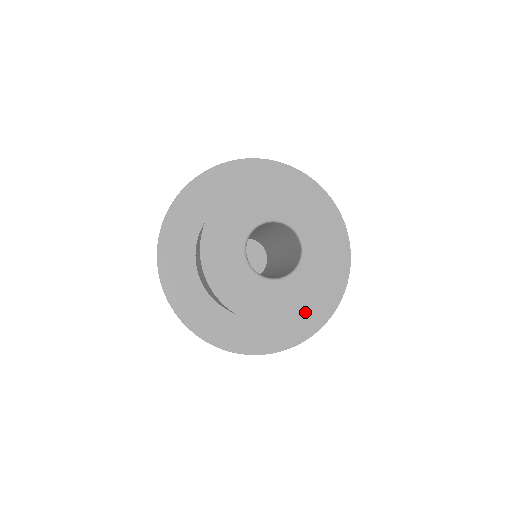
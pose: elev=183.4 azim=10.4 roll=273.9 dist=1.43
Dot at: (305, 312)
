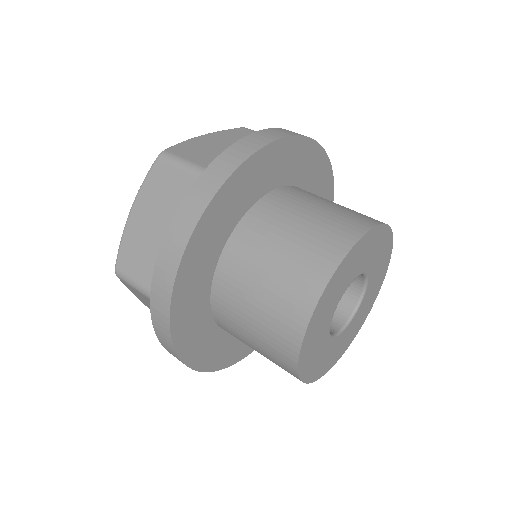
Dot at: (350, 343)
